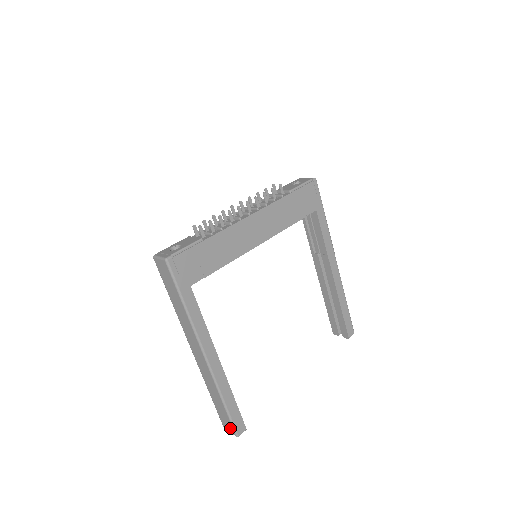
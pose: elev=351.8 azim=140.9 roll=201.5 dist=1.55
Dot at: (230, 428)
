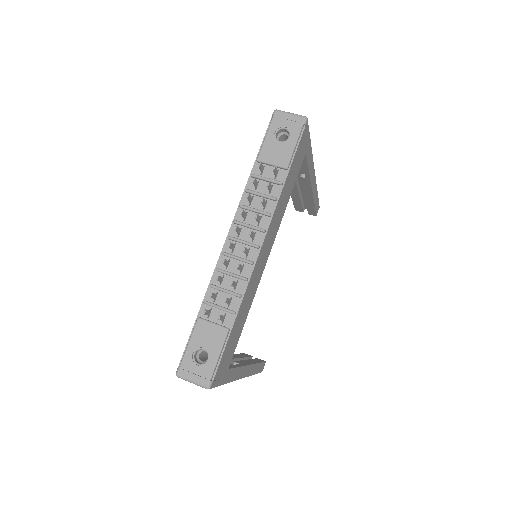
Dot at: occluded
